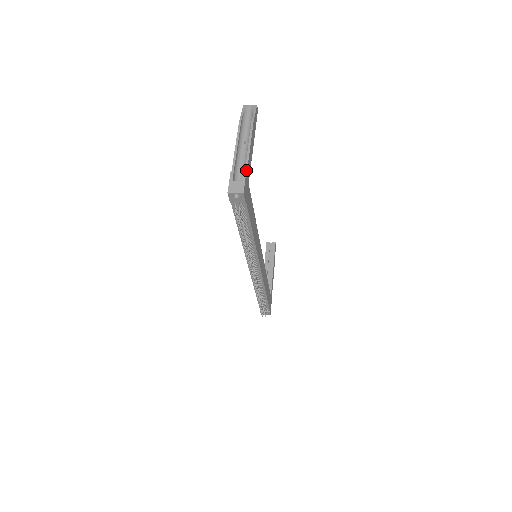
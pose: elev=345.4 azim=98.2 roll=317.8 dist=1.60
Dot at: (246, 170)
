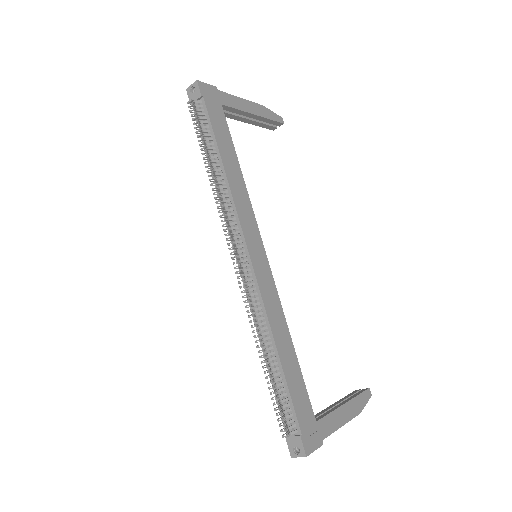
Dot at: (220, 91)
